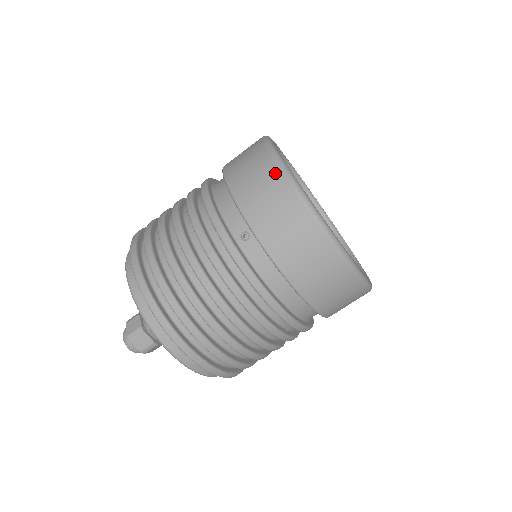
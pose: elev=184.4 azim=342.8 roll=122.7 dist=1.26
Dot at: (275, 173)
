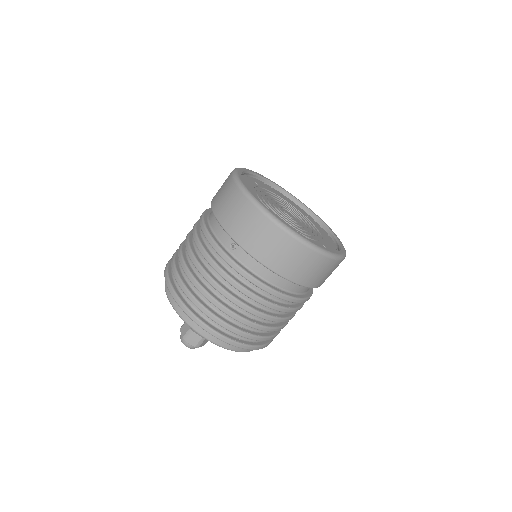
Dot at: (240, 197)
